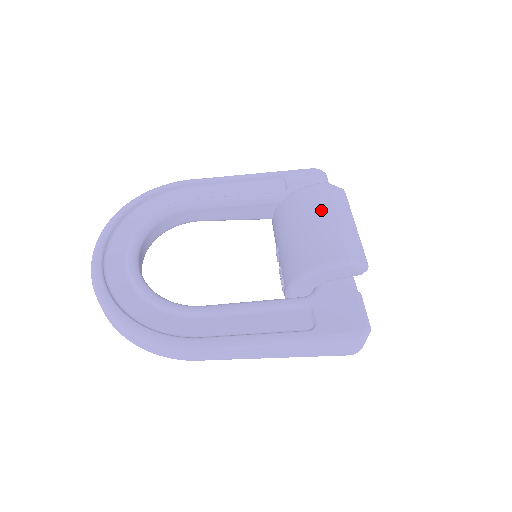
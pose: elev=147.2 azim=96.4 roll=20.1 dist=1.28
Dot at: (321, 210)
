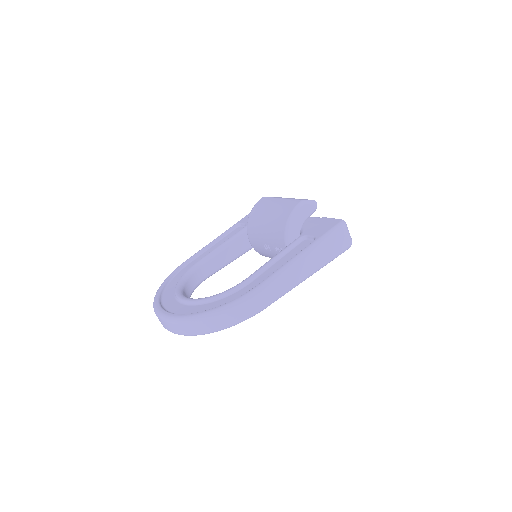
Dot at: (270, 203)
